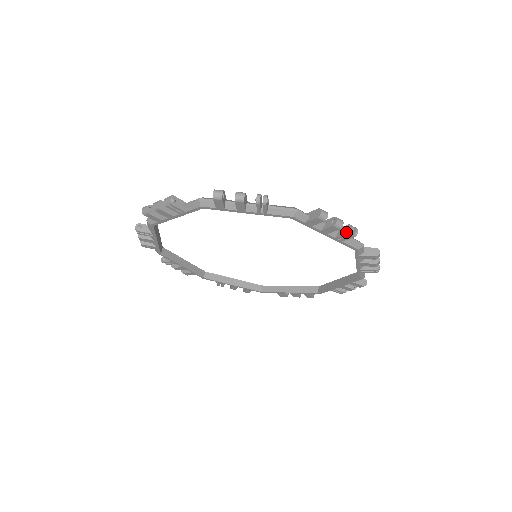
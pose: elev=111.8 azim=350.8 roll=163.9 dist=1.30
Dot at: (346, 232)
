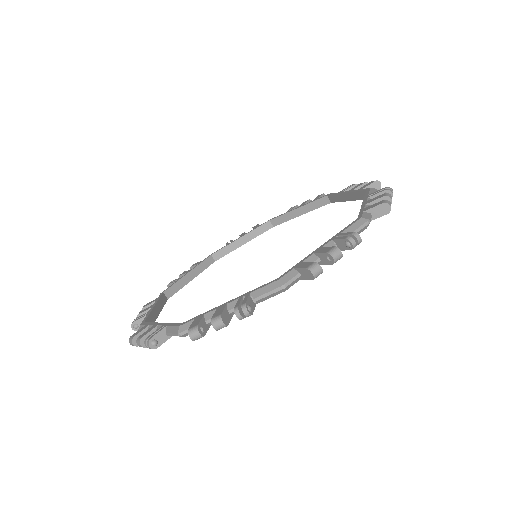
Dot at: (240, 316)
